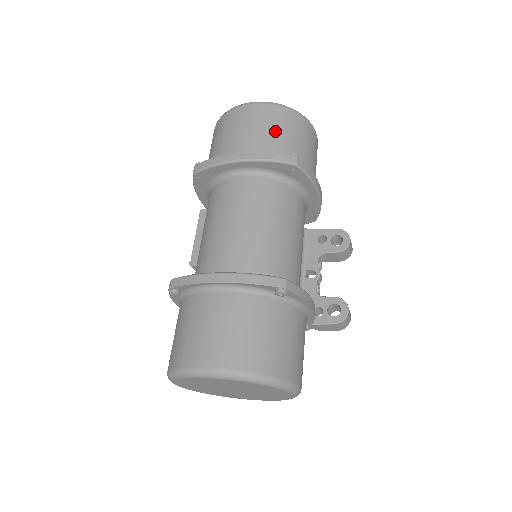
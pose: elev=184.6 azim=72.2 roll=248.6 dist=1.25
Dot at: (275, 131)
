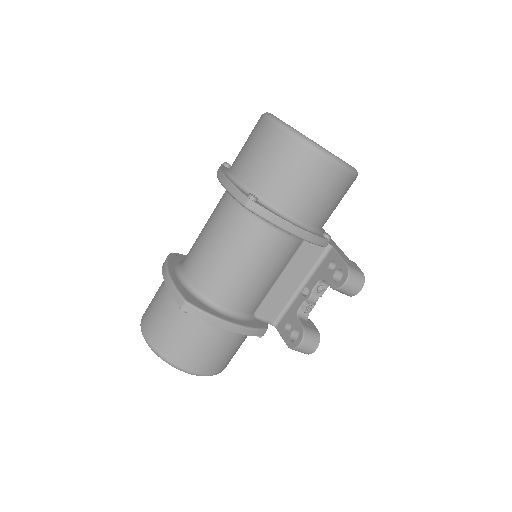
Dot at: (261, 159)
